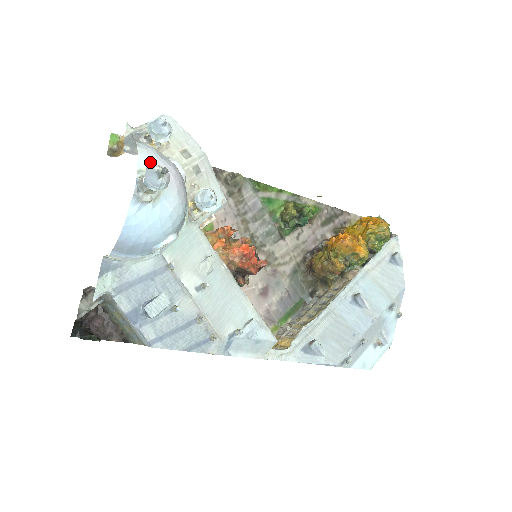
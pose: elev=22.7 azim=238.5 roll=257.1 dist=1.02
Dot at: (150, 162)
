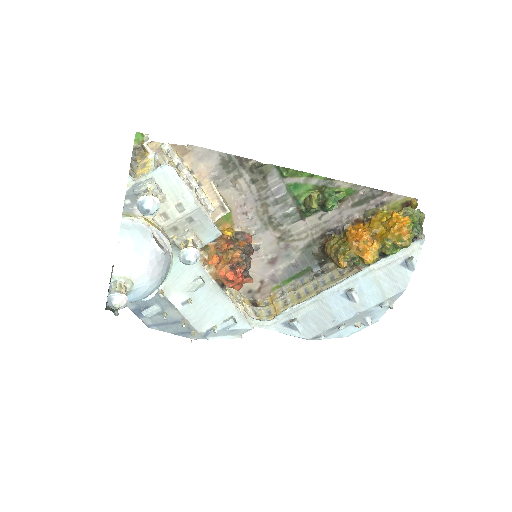
Dot at: (124, 265)
